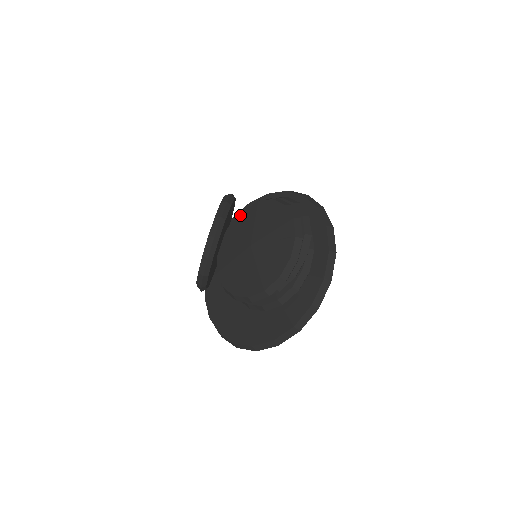
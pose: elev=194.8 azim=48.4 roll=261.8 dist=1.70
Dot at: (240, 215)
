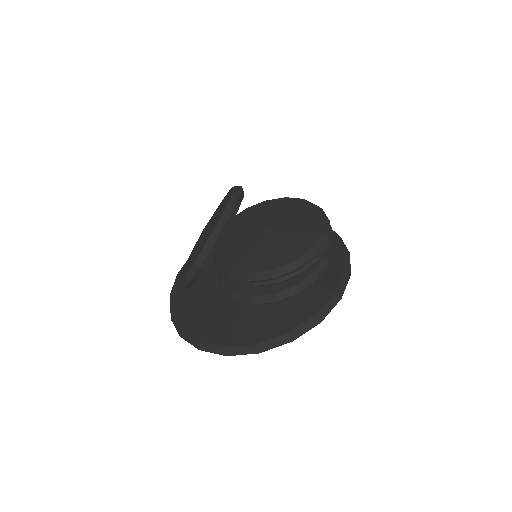
Dot at: (243, 212)
